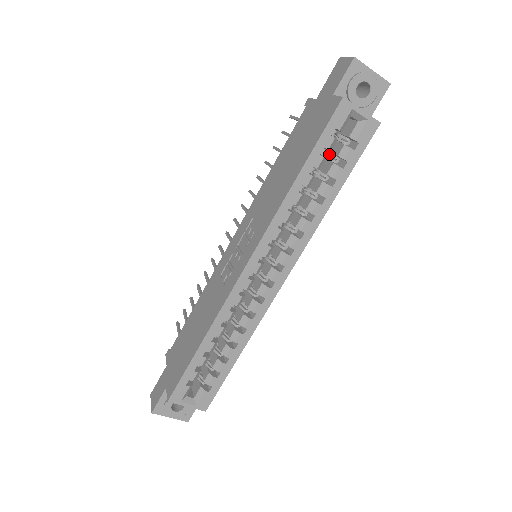
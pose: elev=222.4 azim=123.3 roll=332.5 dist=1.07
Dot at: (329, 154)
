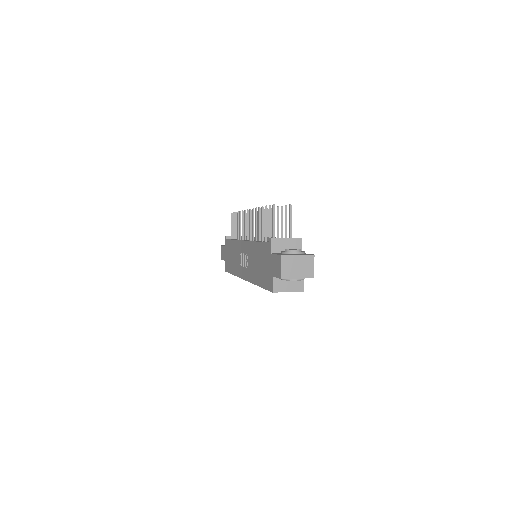
Dot at: occluded
